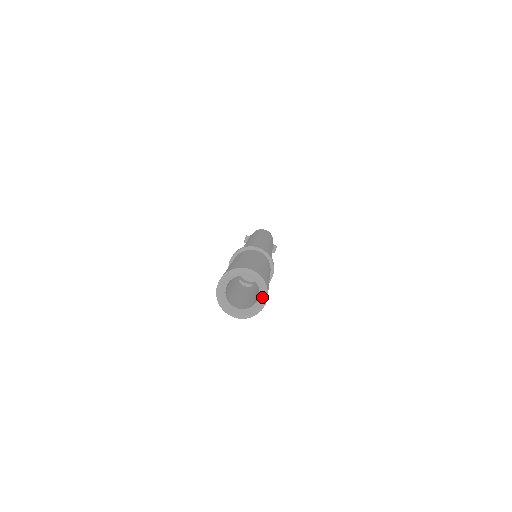
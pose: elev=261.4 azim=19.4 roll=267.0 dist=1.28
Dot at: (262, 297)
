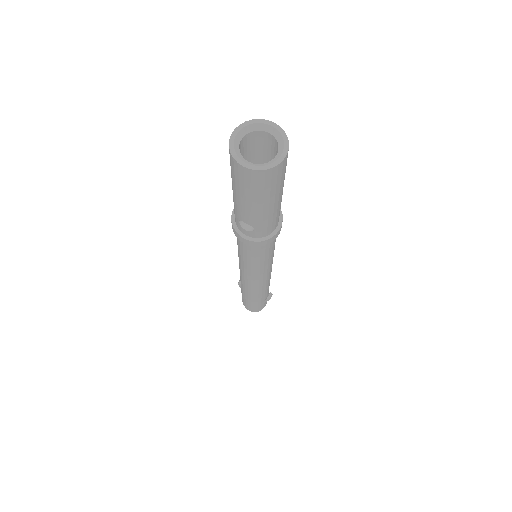
Dot at: (281, 152)
